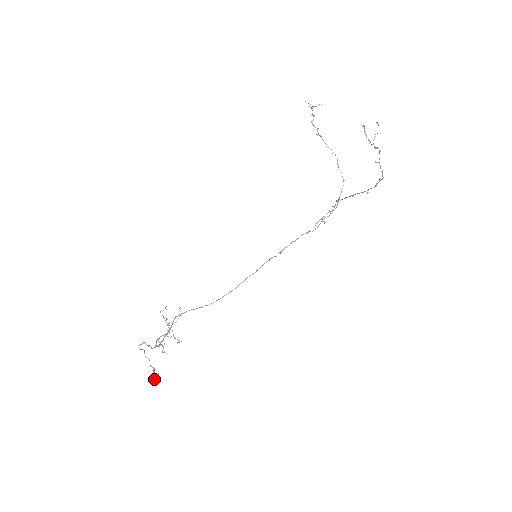
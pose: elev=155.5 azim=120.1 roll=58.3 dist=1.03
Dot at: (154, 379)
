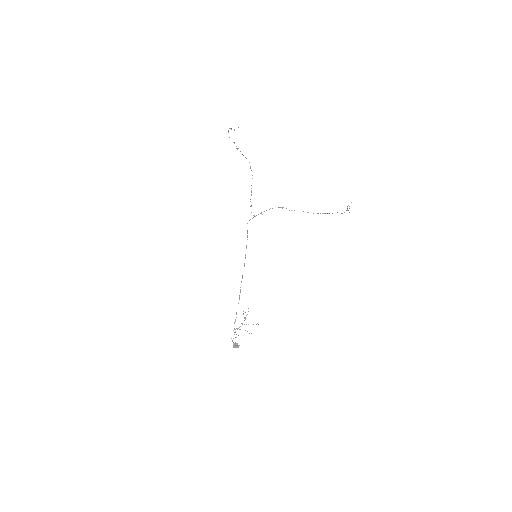
Dot at: (237, 347)
